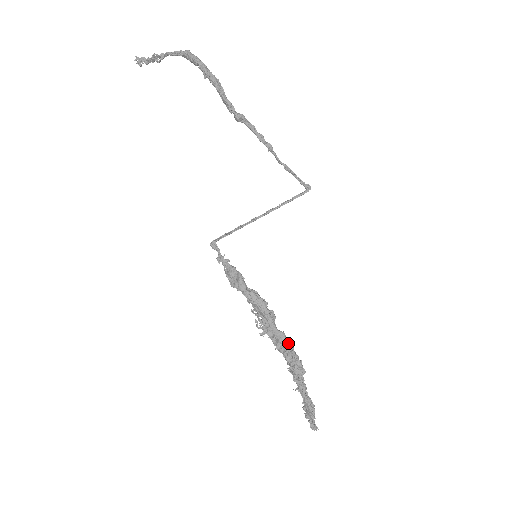
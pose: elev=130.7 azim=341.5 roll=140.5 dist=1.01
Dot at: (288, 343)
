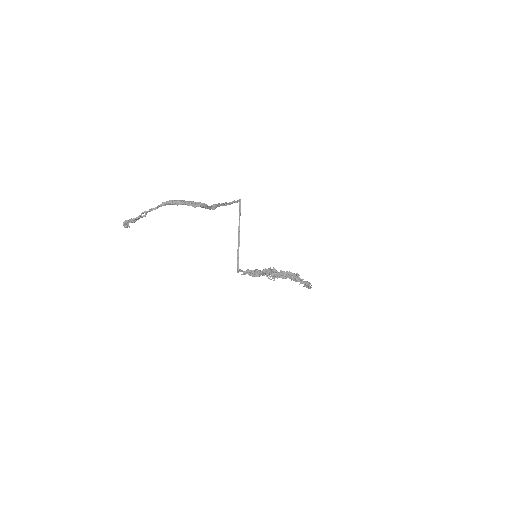
Dot at: (289, 273)
